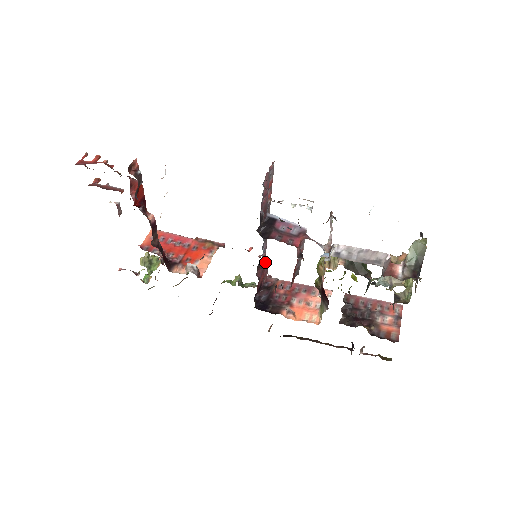
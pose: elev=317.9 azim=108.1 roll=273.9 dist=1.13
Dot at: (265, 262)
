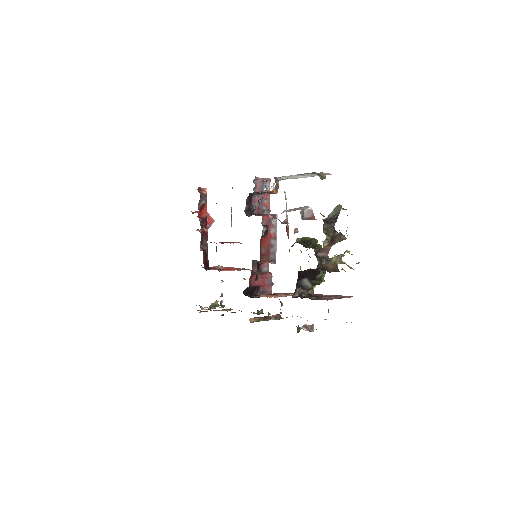
Dot at: (267, 271)
